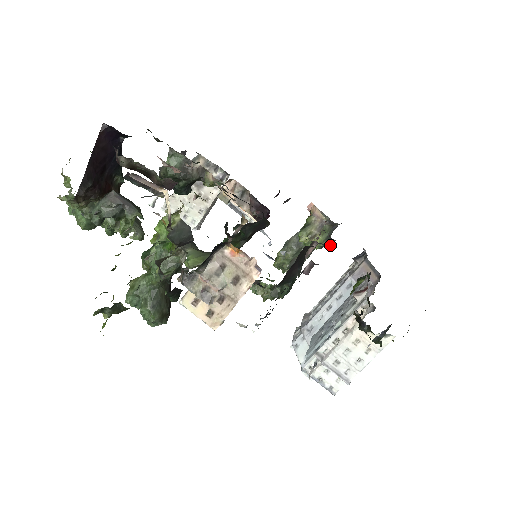
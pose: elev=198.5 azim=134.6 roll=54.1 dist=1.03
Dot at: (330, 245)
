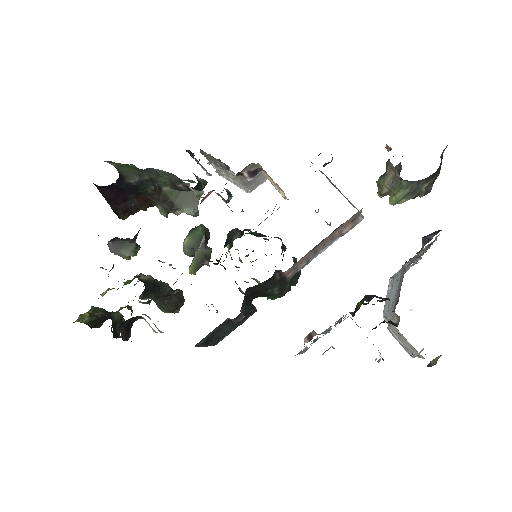
Dot at: occluded
